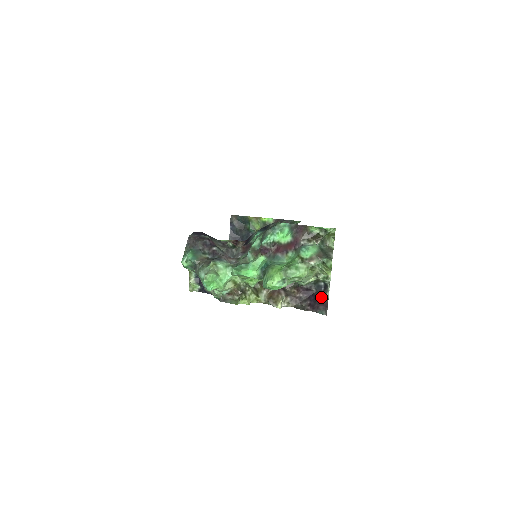
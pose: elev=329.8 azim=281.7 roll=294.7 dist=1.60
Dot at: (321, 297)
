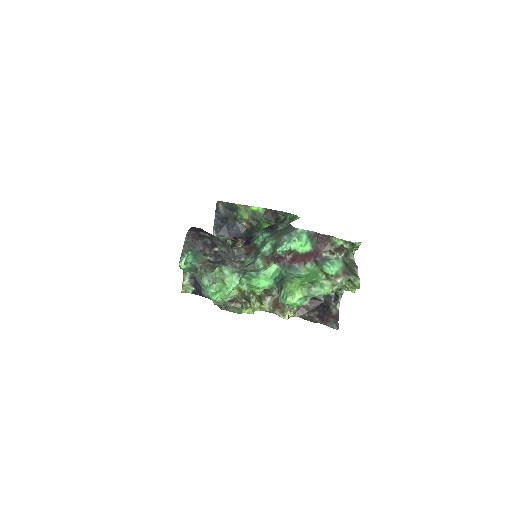
Dot at: (330, 308)
